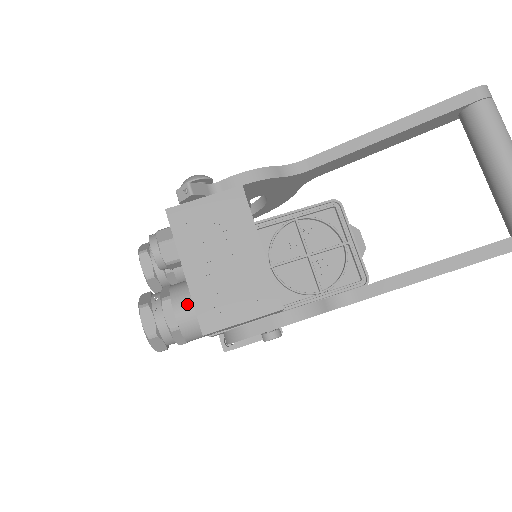
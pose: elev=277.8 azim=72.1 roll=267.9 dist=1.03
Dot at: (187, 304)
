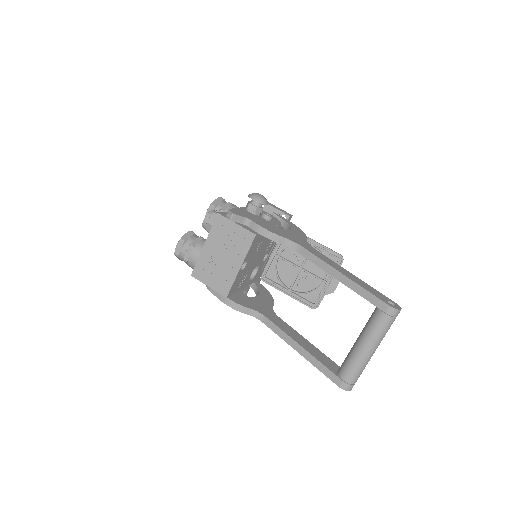
Dot at: (197, 257)
